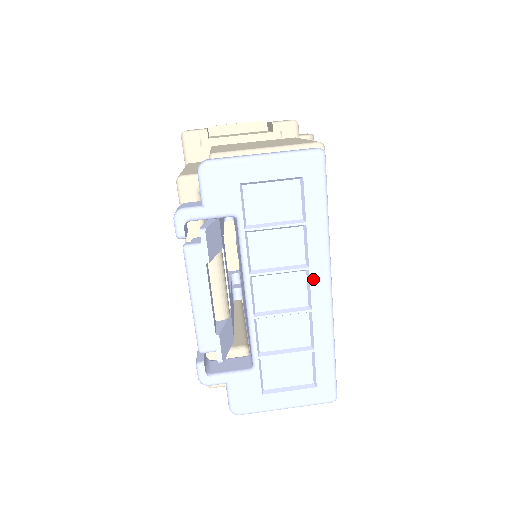
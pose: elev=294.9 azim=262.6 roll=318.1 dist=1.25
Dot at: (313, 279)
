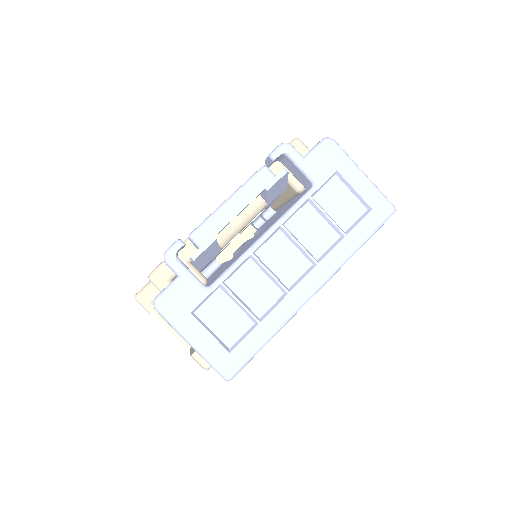
Dot at: (312, 273)
